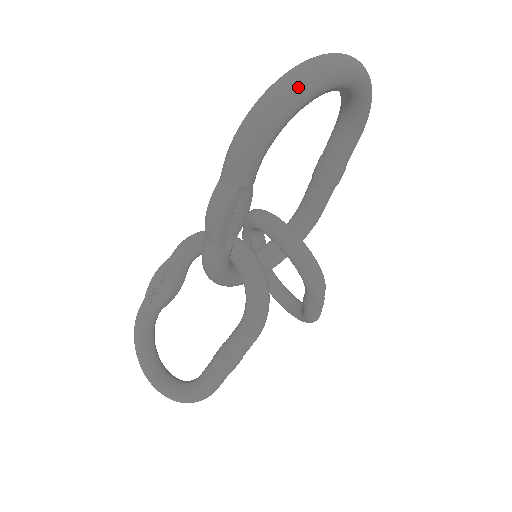
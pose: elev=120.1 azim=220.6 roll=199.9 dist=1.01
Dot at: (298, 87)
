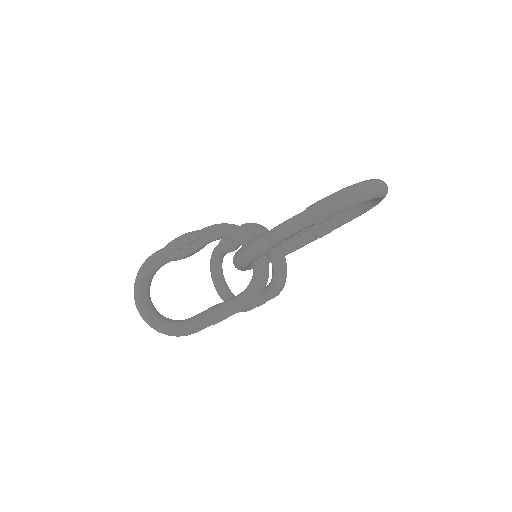
Dot at: (372, 193)
